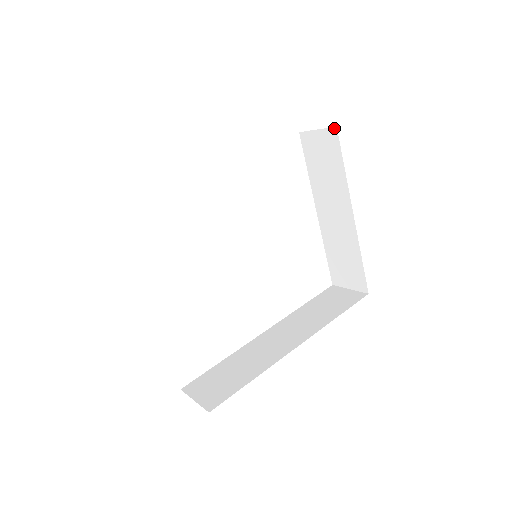
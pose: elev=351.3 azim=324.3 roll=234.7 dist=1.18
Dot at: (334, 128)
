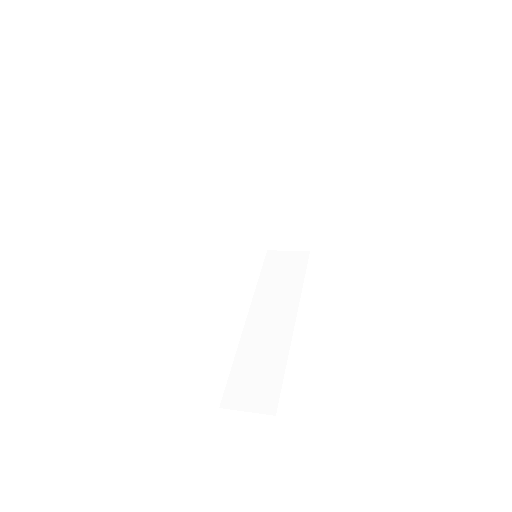
Dot at: (290, 111)
